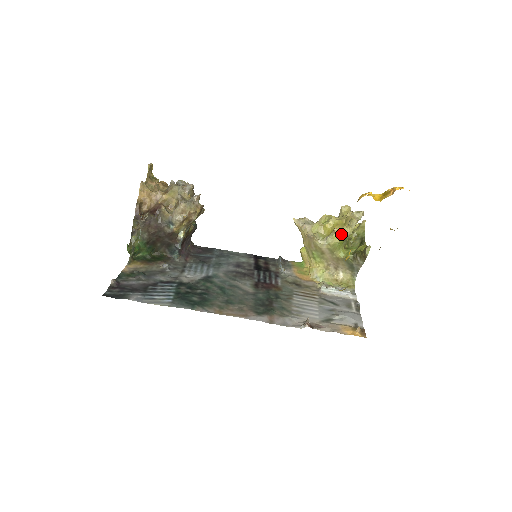
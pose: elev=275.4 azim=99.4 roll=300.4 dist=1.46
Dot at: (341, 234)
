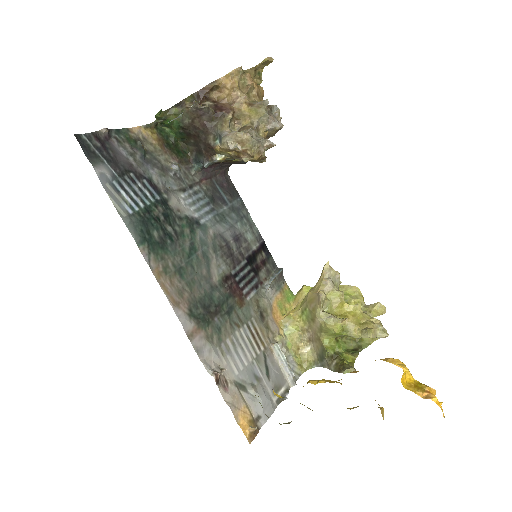
Dot at: (347, 328)
